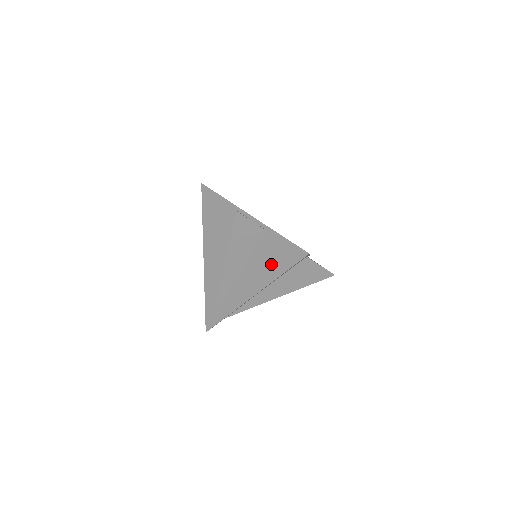
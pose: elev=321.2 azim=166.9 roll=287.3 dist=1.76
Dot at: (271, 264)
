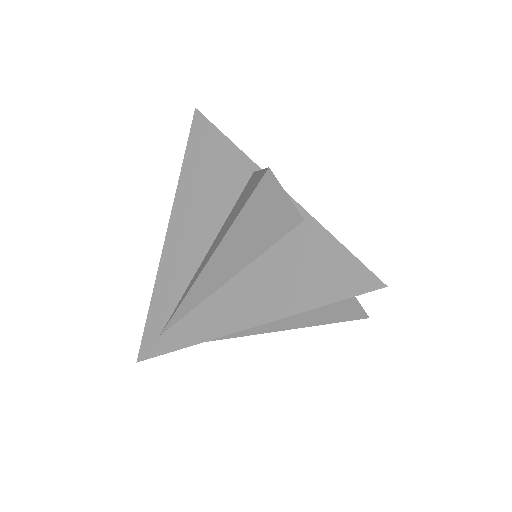
Dot at: (297, 283)
